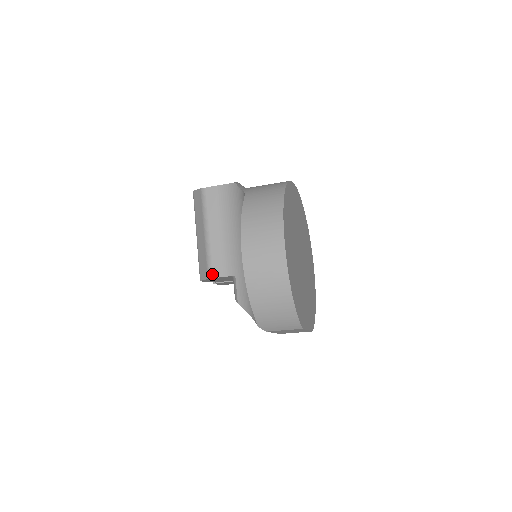
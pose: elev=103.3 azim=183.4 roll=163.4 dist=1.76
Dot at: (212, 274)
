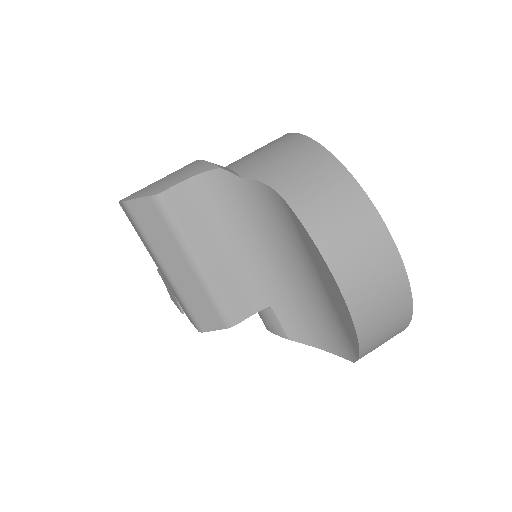
Dot at: (233, 320)
